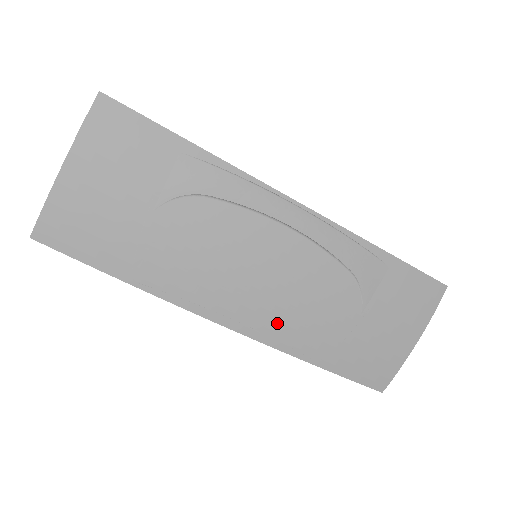
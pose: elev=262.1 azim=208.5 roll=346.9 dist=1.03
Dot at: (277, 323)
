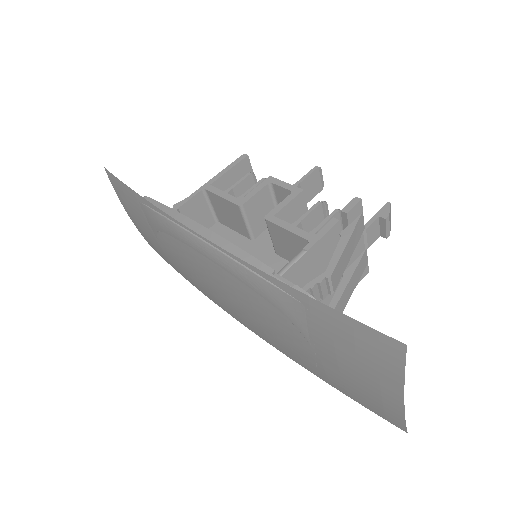
Dot at: (259, 330)
